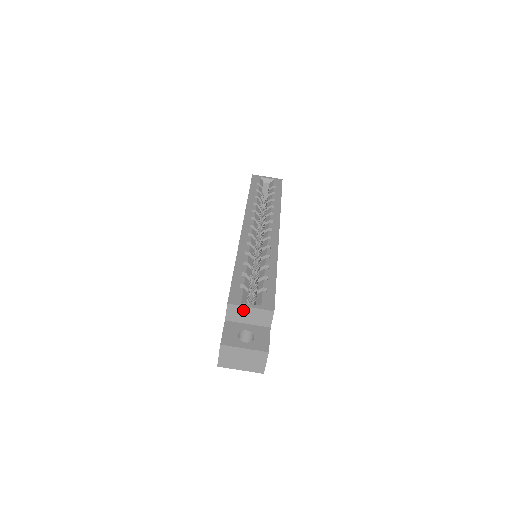
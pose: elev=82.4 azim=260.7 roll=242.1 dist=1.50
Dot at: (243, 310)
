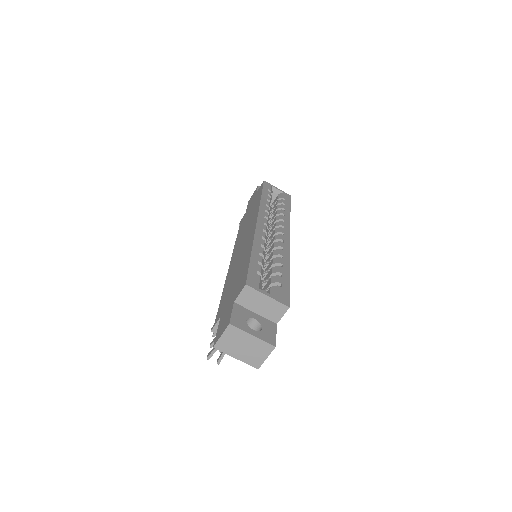
Dot at: (258, 296)
